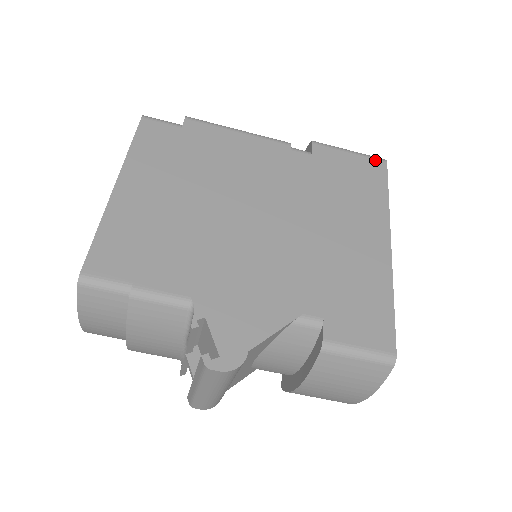
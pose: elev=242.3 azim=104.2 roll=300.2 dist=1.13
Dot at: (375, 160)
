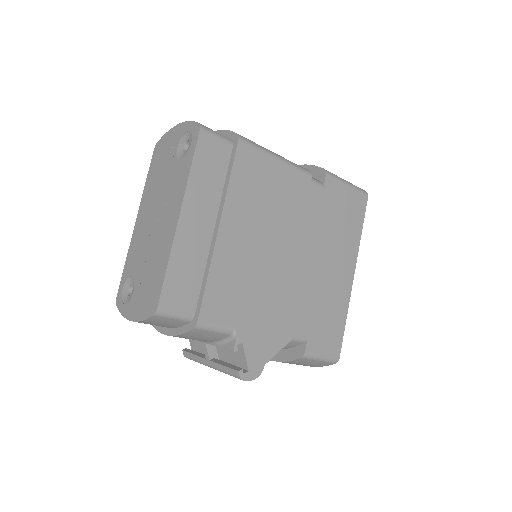
Dot at: (361, 195)
